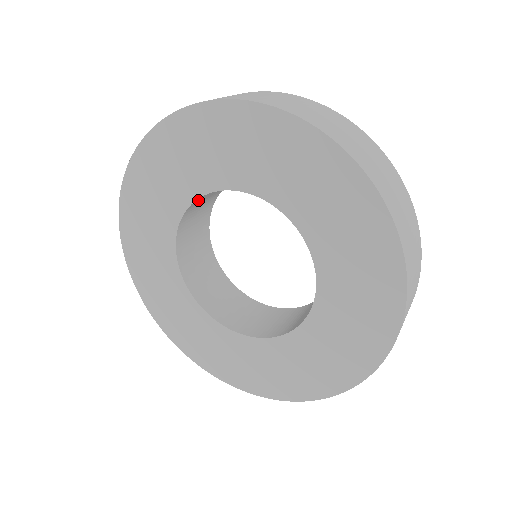
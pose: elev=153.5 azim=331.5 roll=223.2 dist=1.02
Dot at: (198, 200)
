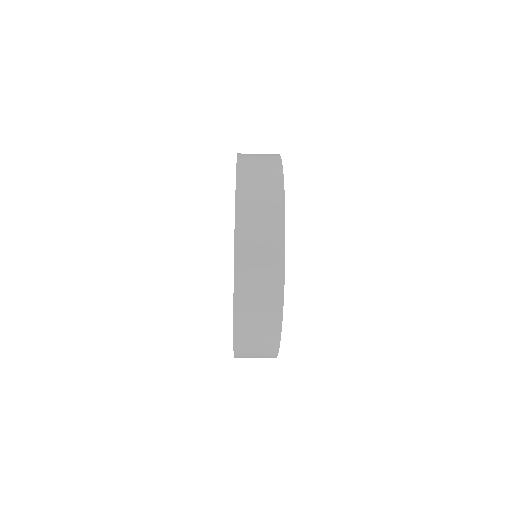
Dot at: occluded
